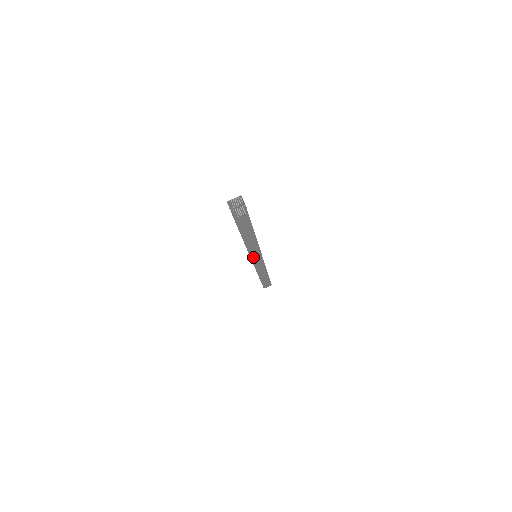
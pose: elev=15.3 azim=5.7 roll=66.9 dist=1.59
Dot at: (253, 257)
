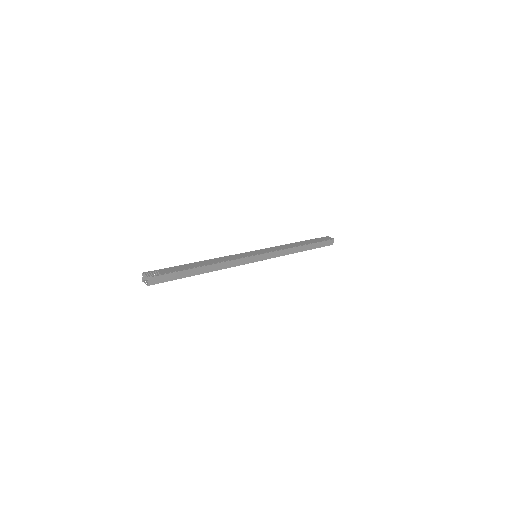
Dot at: occluded
